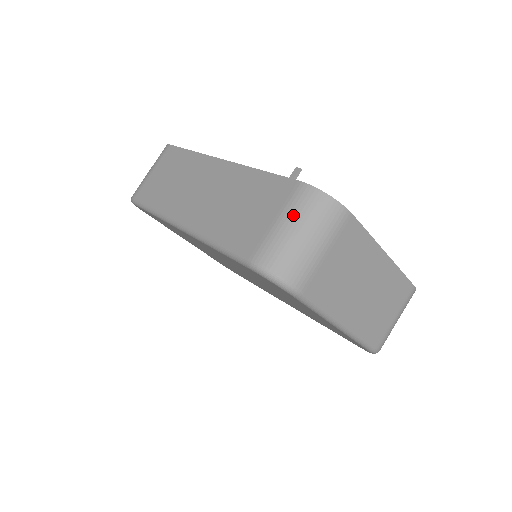
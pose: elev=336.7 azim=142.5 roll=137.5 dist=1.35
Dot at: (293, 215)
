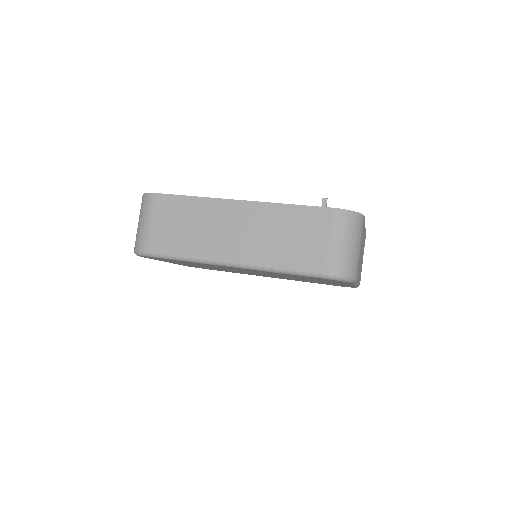
Dot at: (341, 233)
